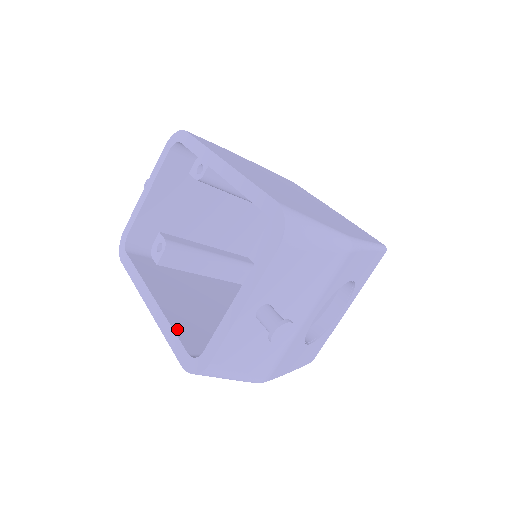
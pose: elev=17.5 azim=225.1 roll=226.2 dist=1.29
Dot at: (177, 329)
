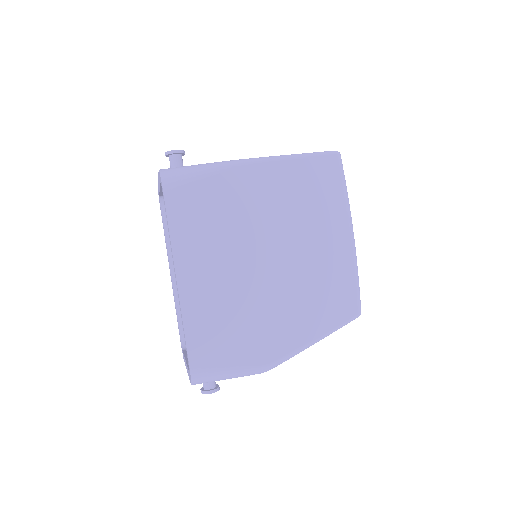
Dot at: (180, 311)
